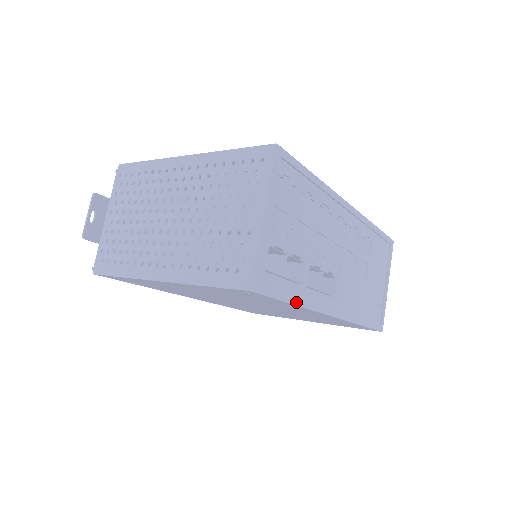
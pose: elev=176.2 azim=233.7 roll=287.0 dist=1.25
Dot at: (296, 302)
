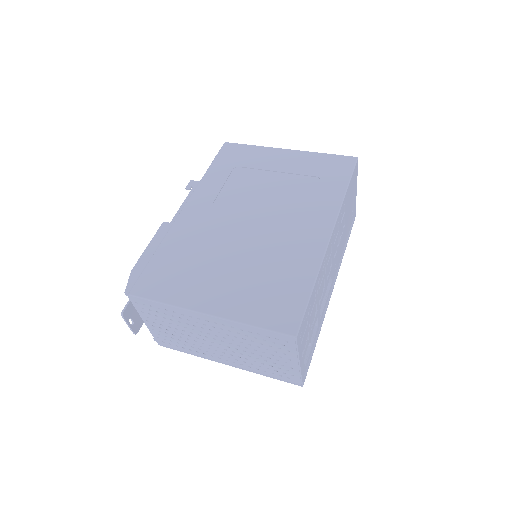
Dot at: occluded
